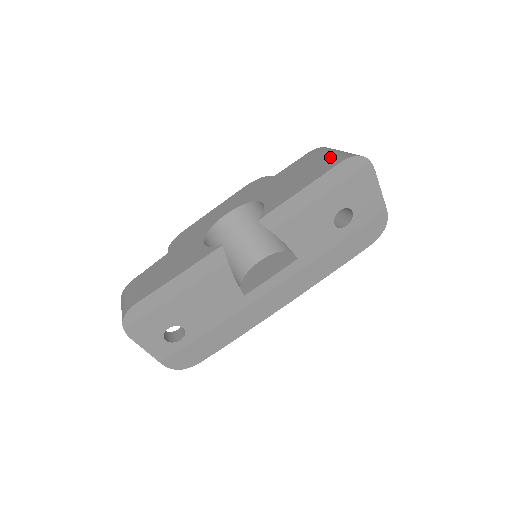
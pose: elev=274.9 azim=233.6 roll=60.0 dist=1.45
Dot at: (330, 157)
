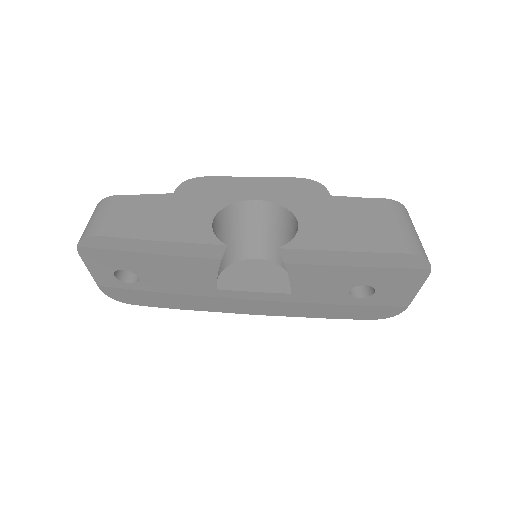
Dot at: (398, 232)
